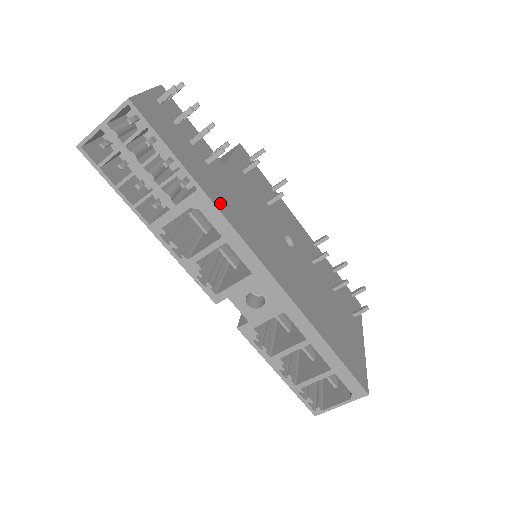
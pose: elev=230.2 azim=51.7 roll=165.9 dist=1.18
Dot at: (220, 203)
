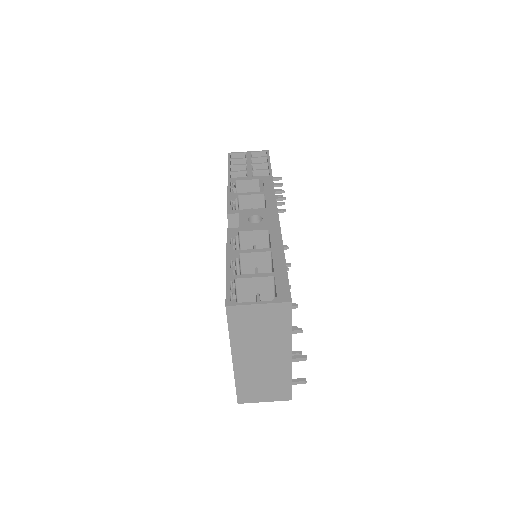
Dot at: occluded
